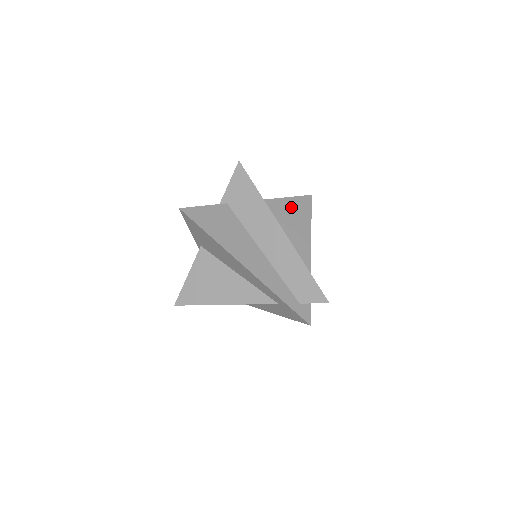
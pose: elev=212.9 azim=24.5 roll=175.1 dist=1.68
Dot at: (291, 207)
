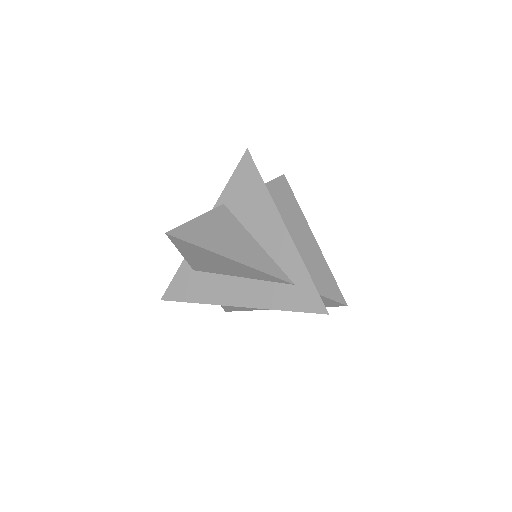
Dot at: occluded
